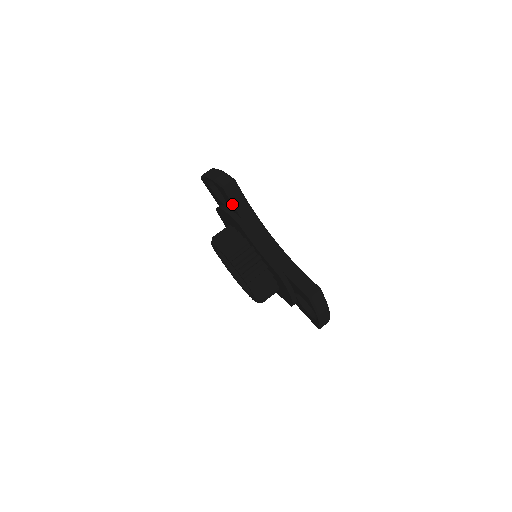
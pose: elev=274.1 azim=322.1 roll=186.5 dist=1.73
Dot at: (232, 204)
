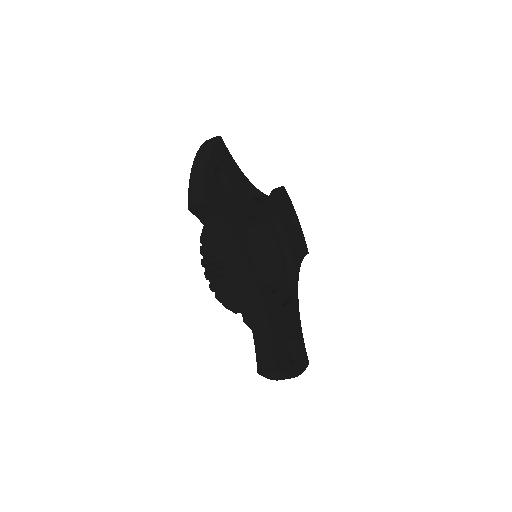
Dot at: (204, 225)
